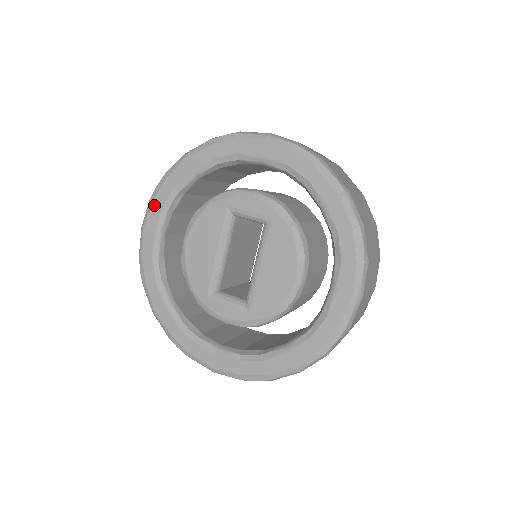
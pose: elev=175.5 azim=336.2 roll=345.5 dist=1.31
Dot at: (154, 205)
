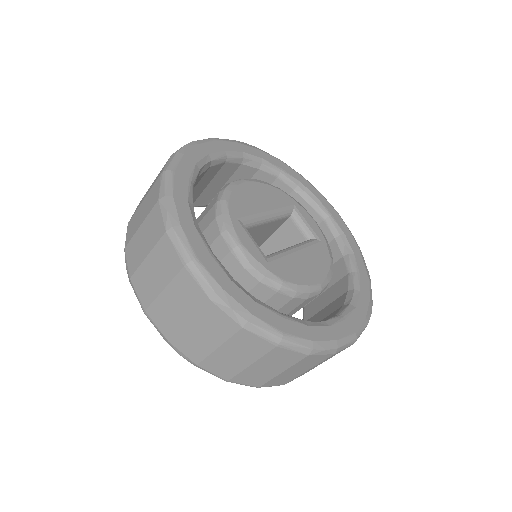
Dot at: (238, 144)
